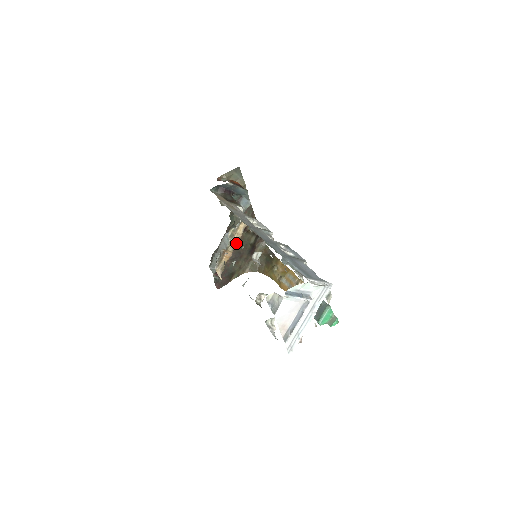
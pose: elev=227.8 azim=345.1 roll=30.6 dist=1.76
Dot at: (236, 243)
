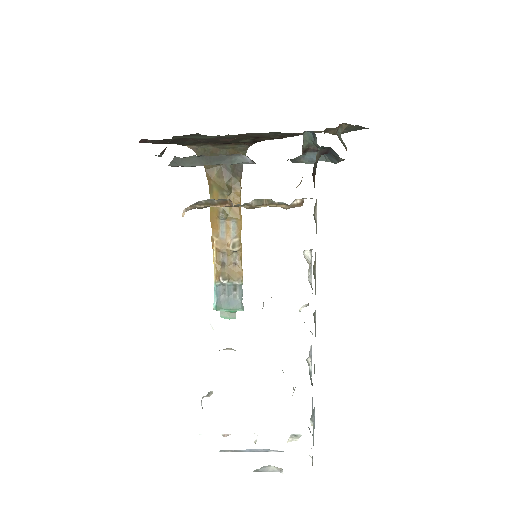
Dot at: (251, 208)
